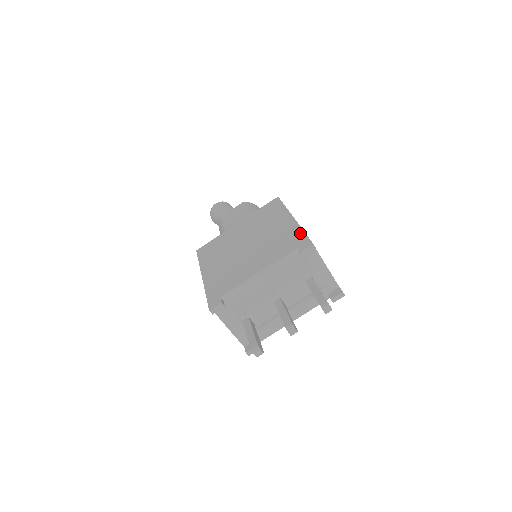
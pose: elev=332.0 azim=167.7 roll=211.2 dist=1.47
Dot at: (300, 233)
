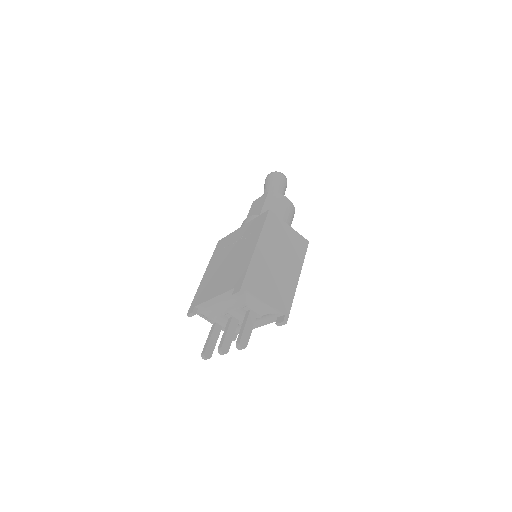
Dot at: (244, 272)
